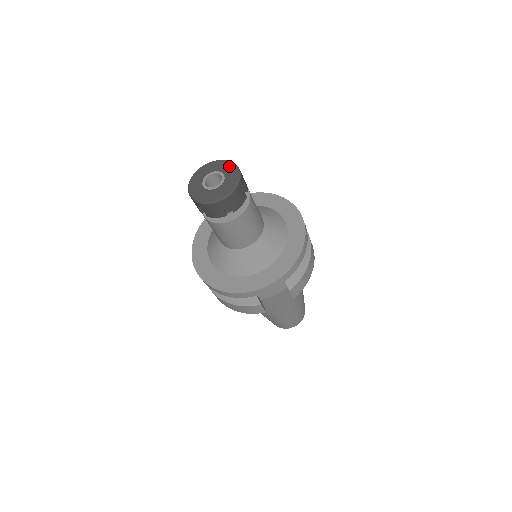
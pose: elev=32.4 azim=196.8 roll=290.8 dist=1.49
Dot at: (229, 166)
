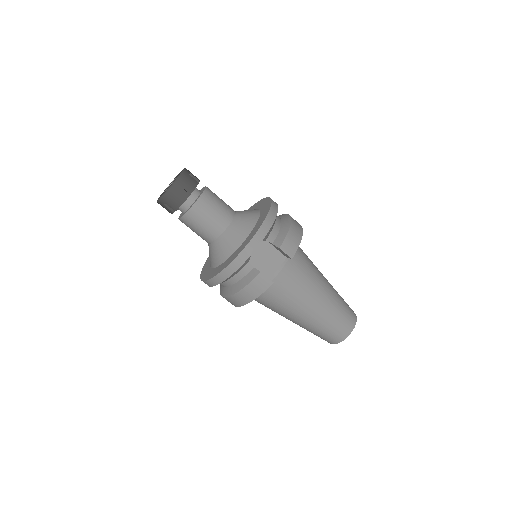
Dot at: occluded
